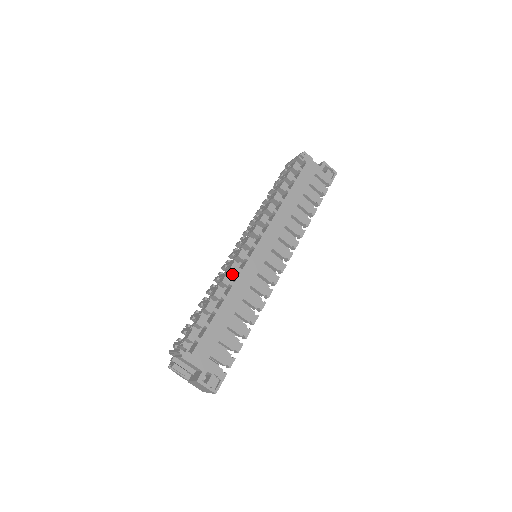
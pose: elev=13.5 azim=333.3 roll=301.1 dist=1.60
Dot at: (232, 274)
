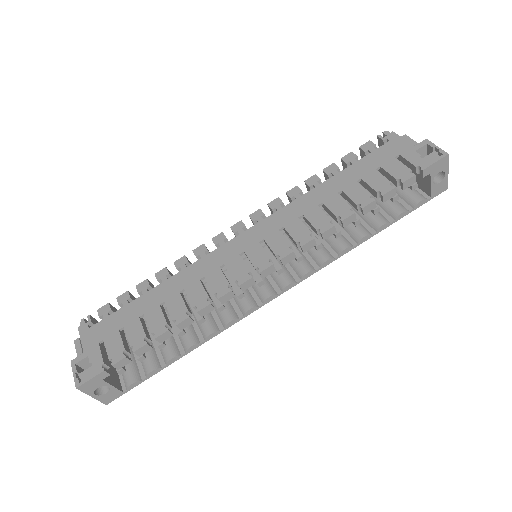
Dot at: occluded
